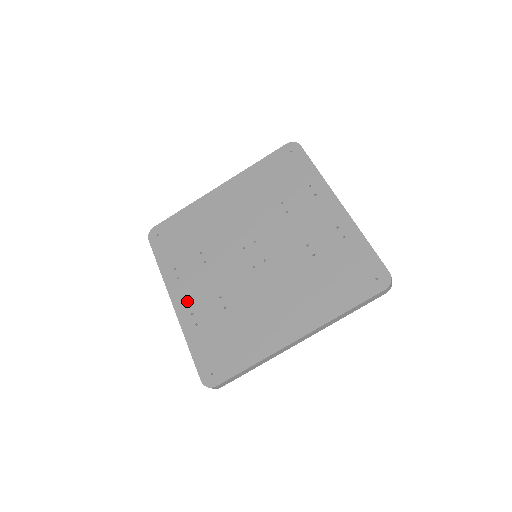
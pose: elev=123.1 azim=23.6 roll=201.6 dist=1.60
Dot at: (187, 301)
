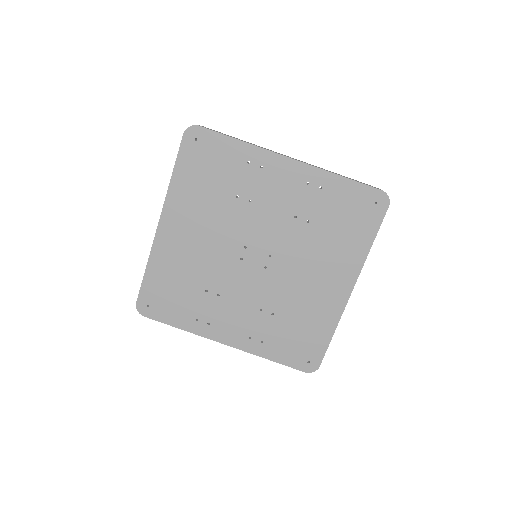
Dot at: (236, 334)
